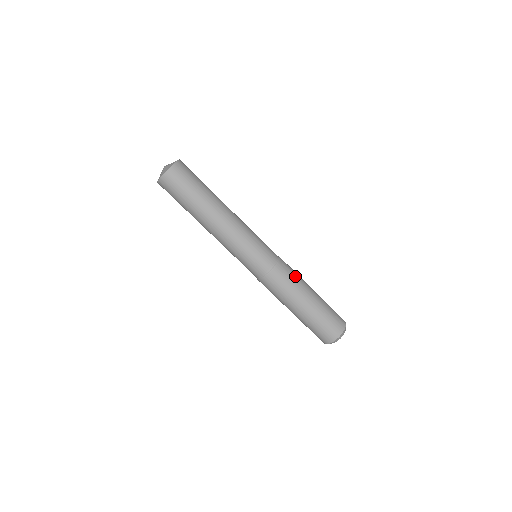
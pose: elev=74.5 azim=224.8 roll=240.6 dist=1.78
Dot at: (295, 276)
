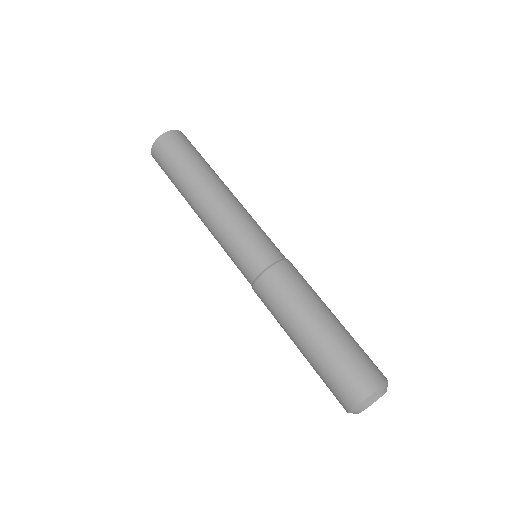
Dot at: occluded
